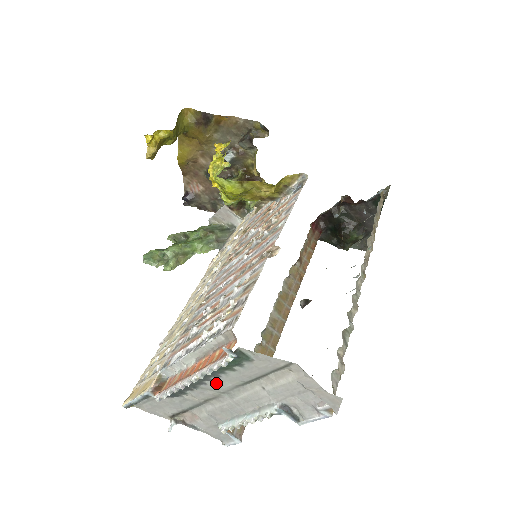
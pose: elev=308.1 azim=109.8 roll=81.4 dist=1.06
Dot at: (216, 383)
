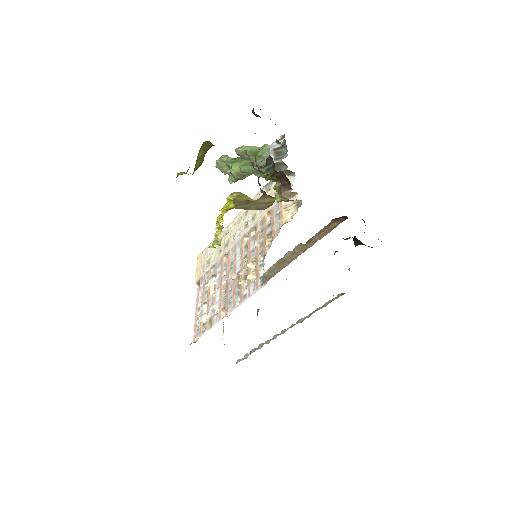
Dot at: occluded
